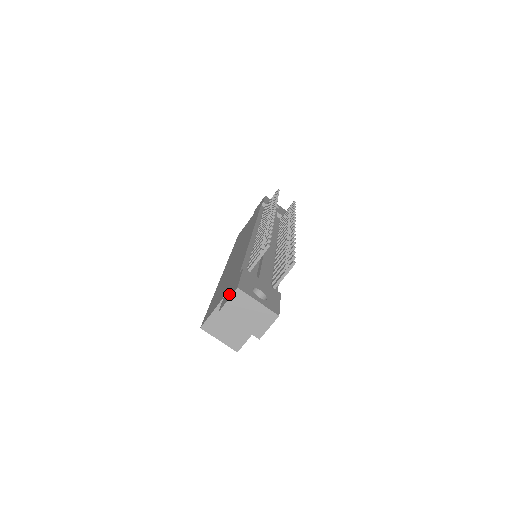
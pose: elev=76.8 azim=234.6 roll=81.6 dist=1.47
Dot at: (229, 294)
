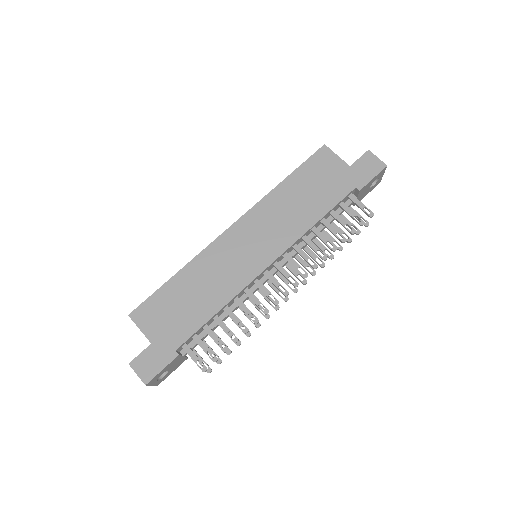
Dot at: (145, 366)
